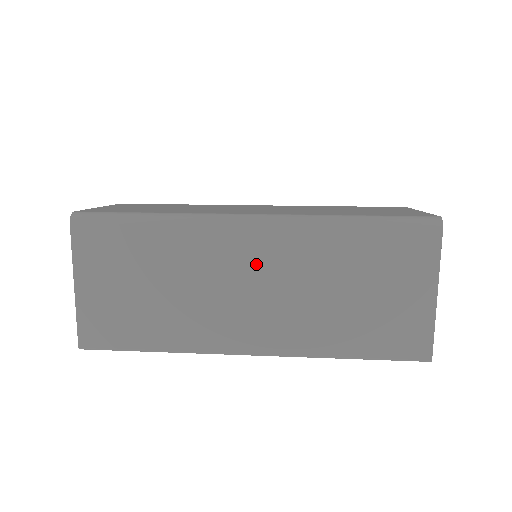
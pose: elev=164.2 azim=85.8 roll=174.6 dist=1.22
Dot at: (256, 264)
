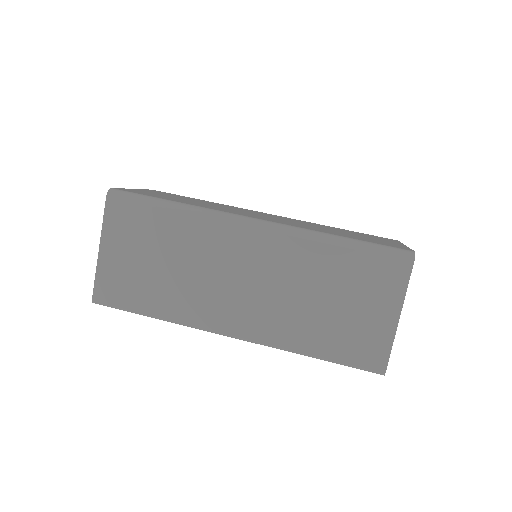
Dot at: (251, 261)
